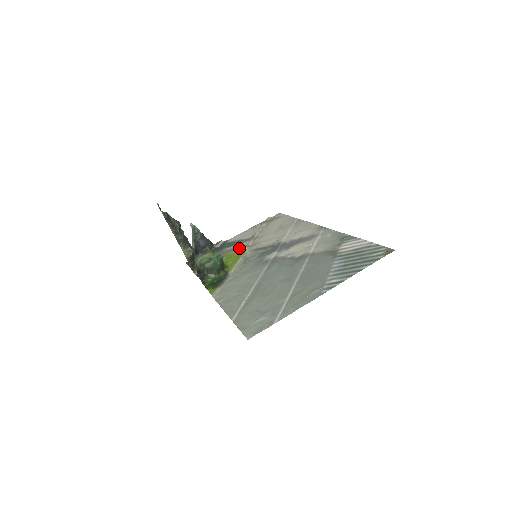
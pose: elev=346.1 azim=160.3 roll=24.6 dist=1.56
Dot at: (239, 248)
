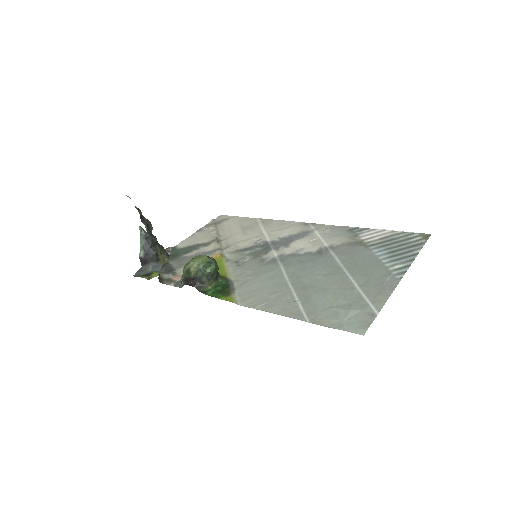
Dot at: (208, 252)
